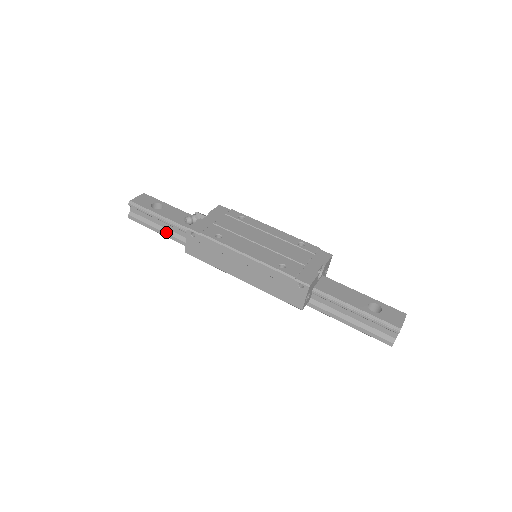
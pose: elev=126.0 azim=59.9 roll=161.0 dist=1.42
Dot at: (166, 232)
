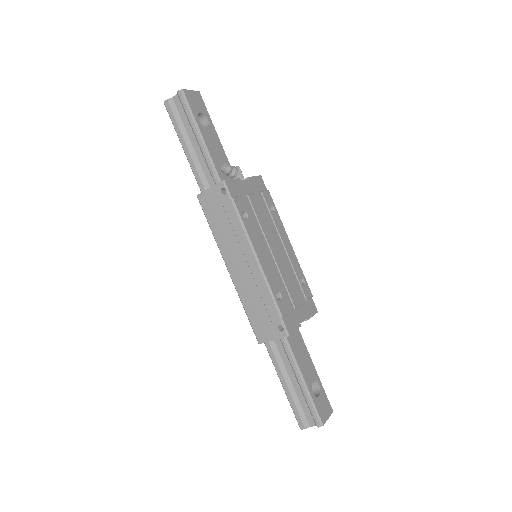
Dot at: (191, 154)
